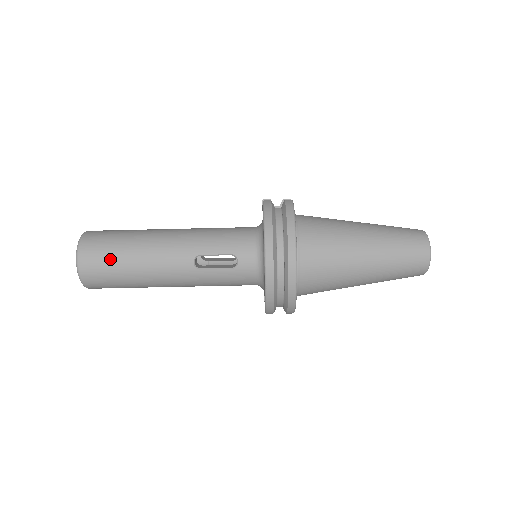
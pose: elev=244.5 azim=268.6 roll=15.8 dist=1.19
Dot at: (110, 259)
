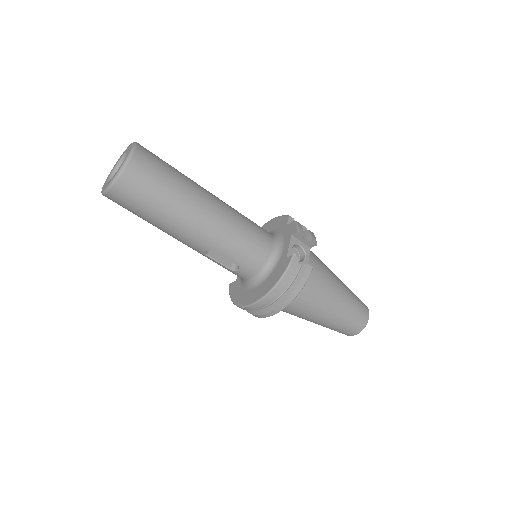
Dot at: (140, 207)
